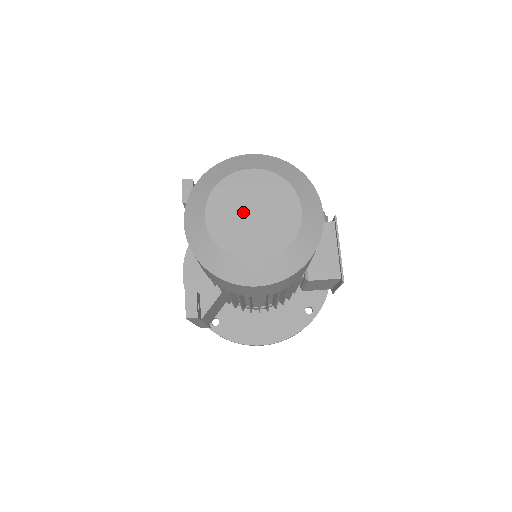
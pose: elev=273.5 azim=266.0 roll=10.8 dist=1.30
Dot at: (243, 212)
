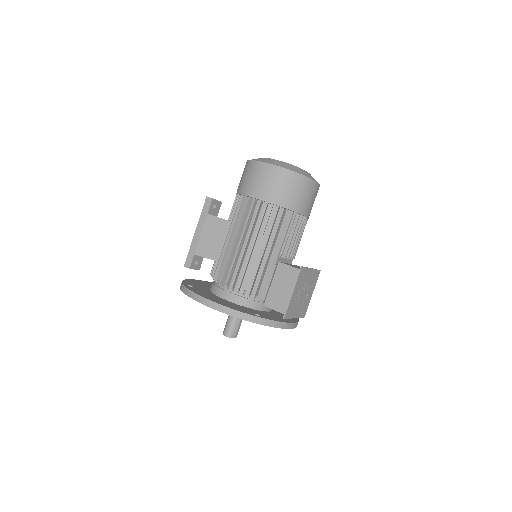
Dot at: occluded
